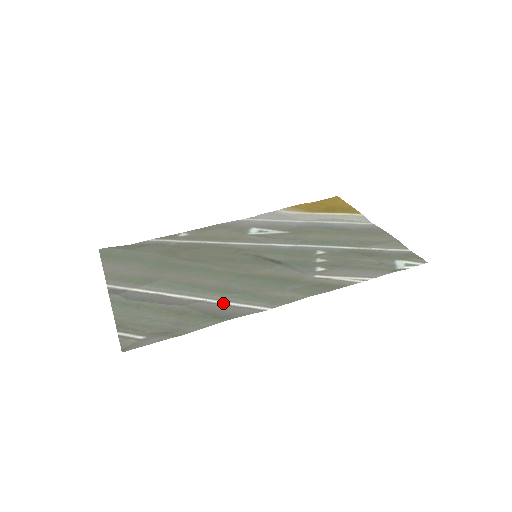
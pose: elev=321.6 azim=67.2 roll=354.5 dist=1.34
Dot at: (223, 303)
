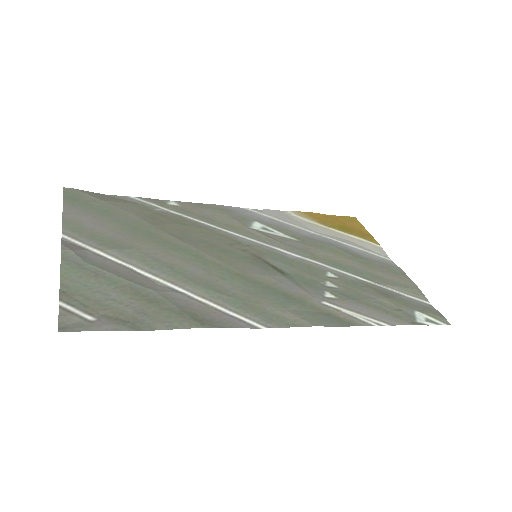
Dot at: (207, 303)
